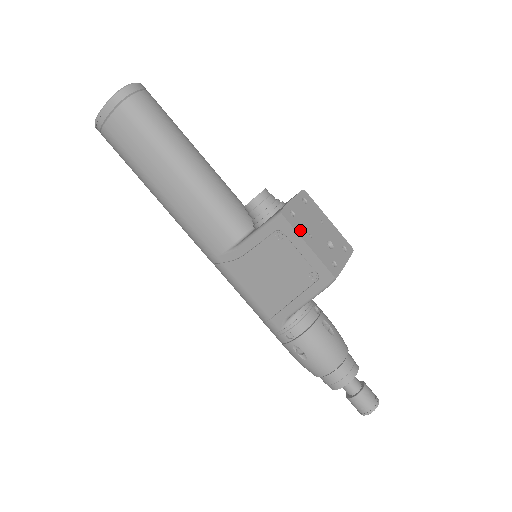
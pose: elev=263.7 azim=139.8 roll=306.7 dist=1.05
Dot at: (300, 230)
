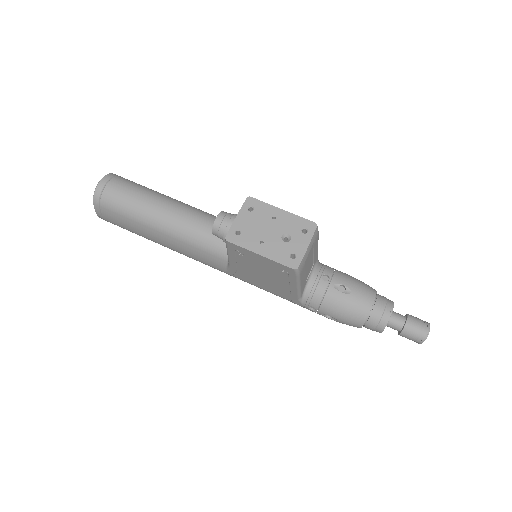
Dot at: (249, 244)
